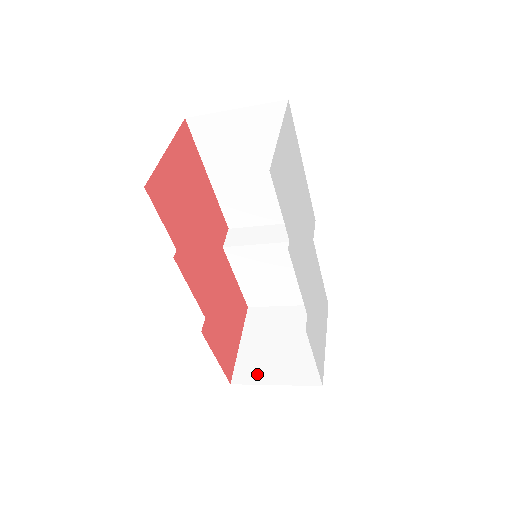
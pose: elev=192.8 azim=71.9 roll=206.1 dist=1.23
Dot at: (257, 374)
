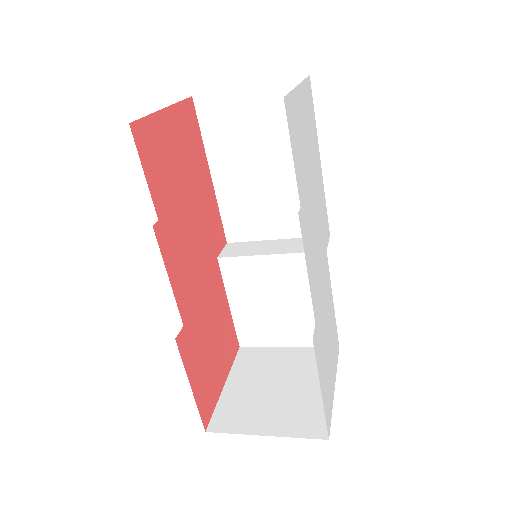
Dot at: (242, 421)
